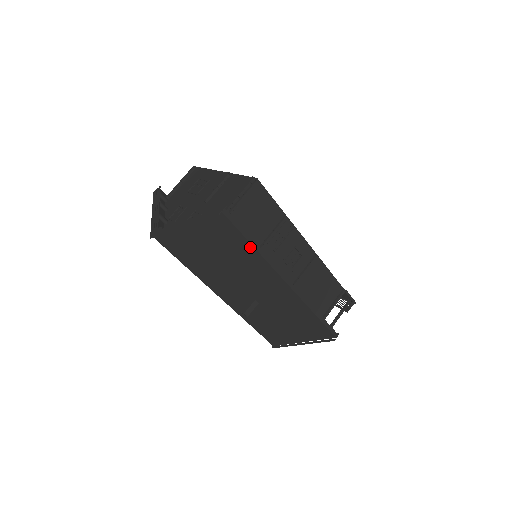
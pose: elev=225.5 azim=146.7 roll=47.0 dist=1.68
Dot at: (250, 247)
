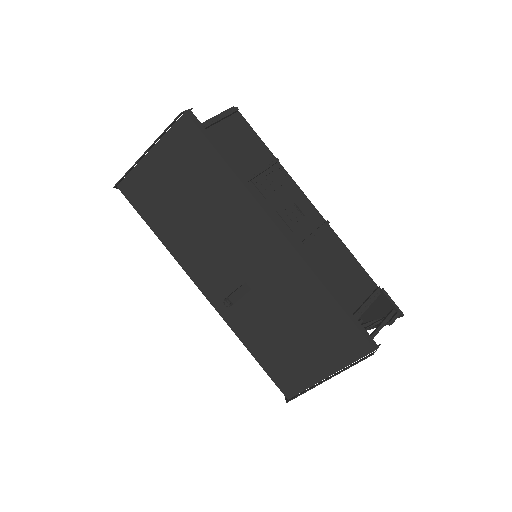
Dot at: (224, 167)
